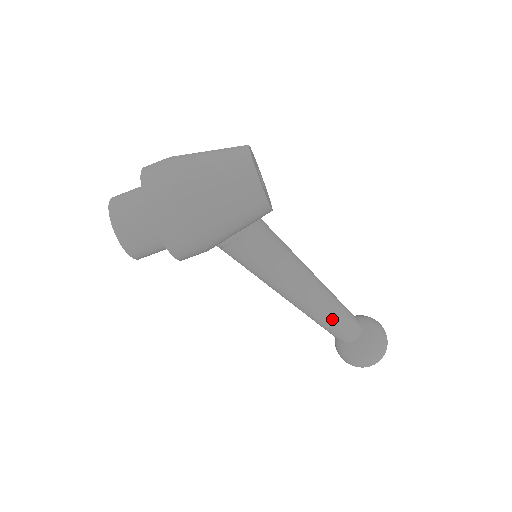
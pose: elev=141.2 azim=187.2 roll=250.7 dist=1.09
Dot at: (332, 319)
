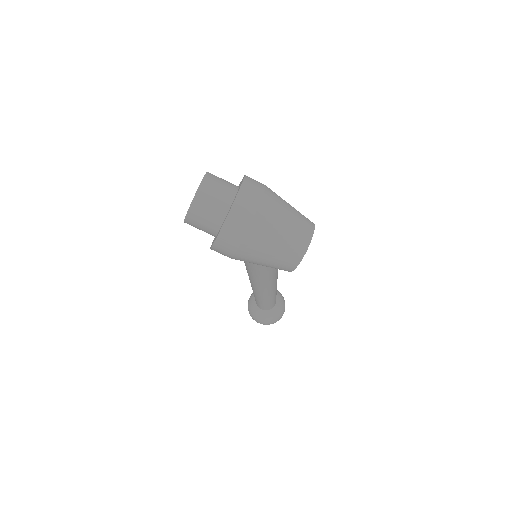
Dot at: (263, 300)
